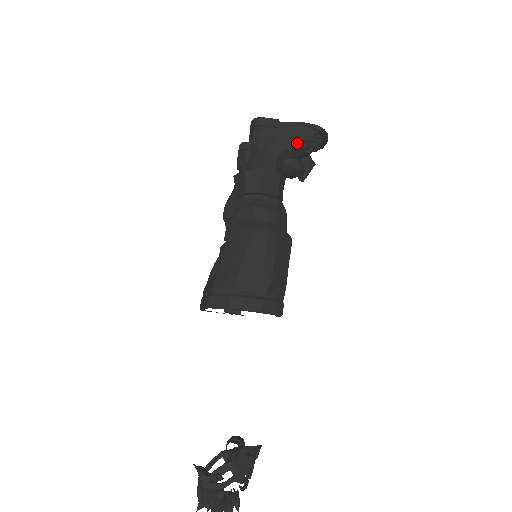
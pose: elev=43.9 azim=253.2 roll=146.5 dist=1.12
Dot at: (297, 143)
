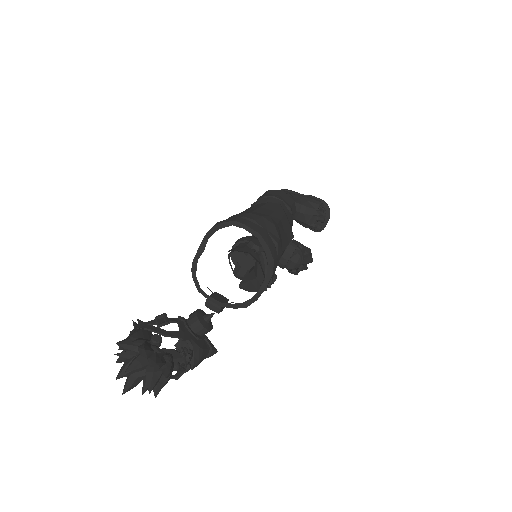
Dot at: (308, 204)
